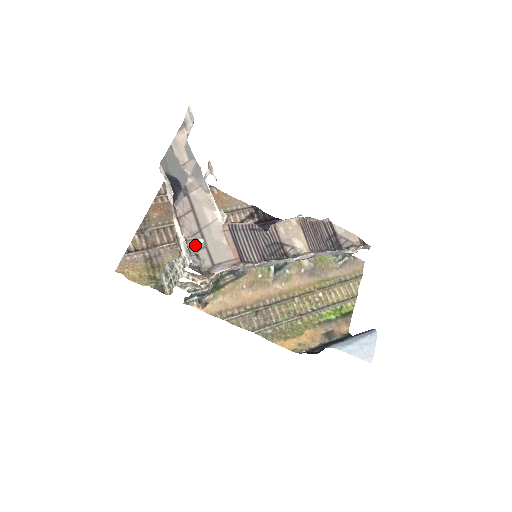
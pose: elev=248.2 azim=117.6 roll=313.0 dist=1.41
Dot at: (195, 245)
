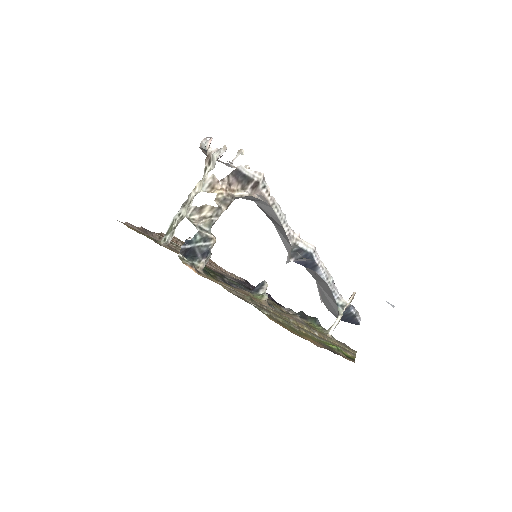
Dot at: occluded
